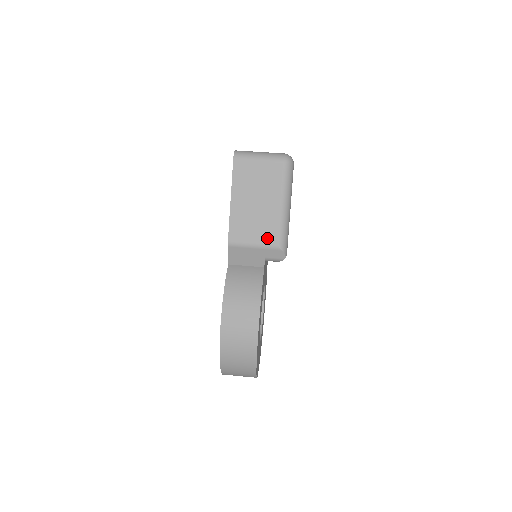
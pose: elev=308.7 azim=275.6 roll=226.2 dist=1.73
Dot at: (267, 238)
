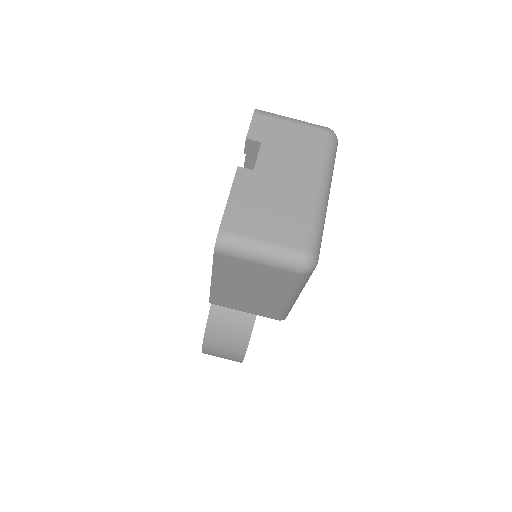
Dot at: (262, 312)
